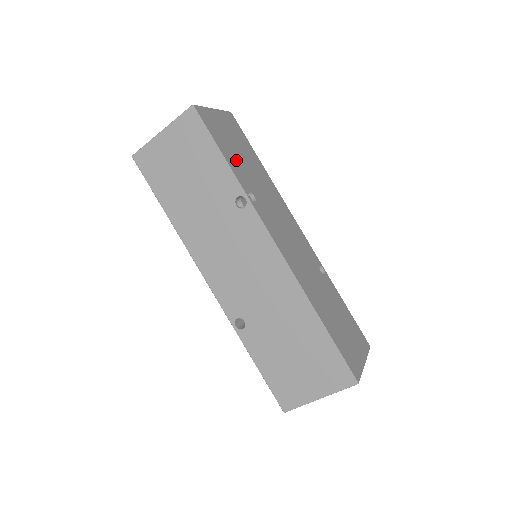
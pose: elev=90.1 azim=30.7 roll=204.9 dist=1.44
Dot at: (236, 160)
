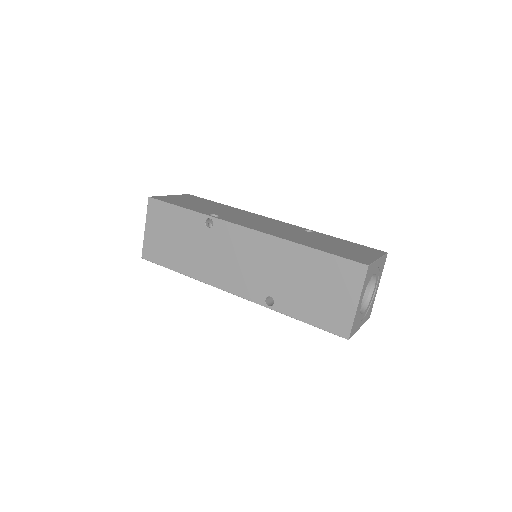
Dot at: (195, 207)
